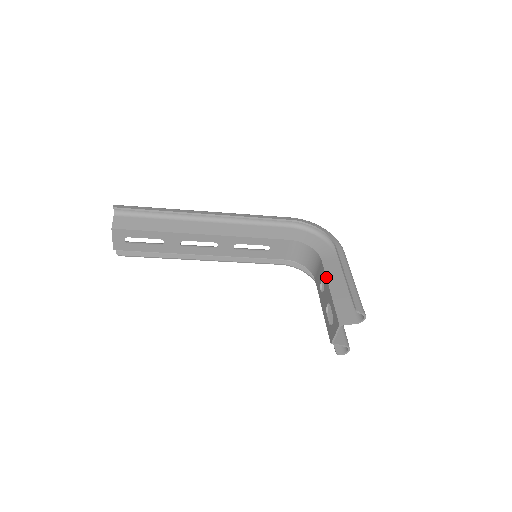
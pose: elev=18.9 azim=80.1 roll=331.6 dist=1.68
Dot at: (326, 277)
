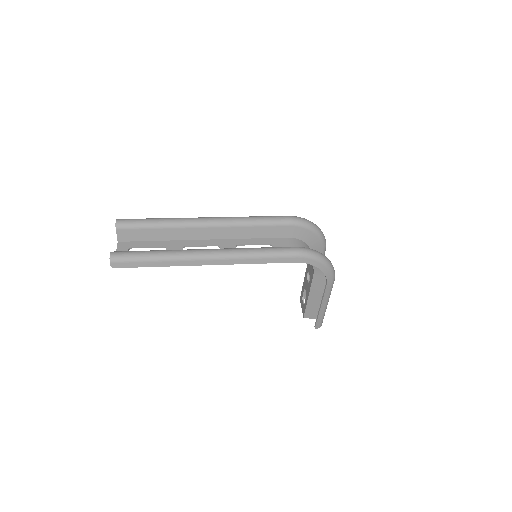
Dot at: (310, 288)
